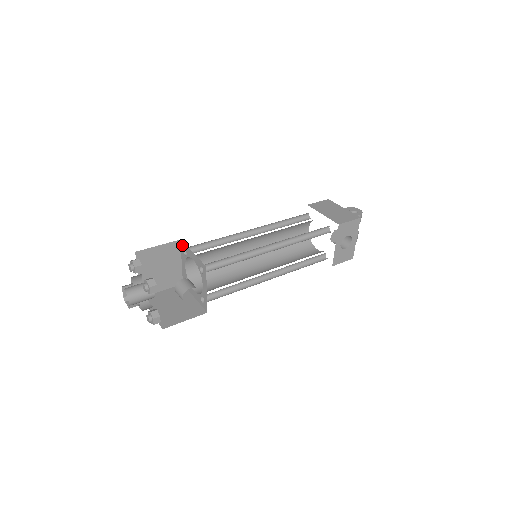
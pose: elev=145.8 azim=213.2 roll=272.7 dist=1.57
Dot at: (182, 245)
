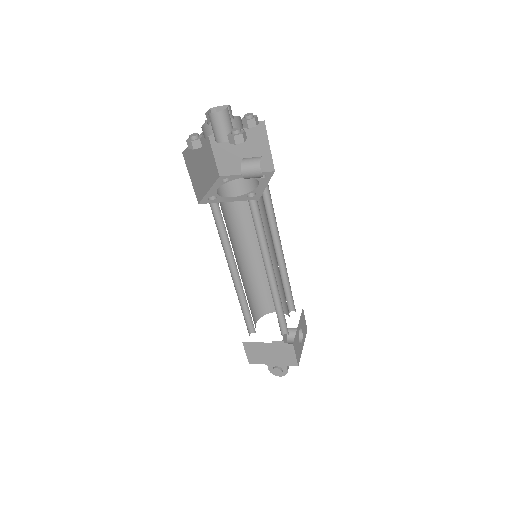
Dot at: (222, 178)
